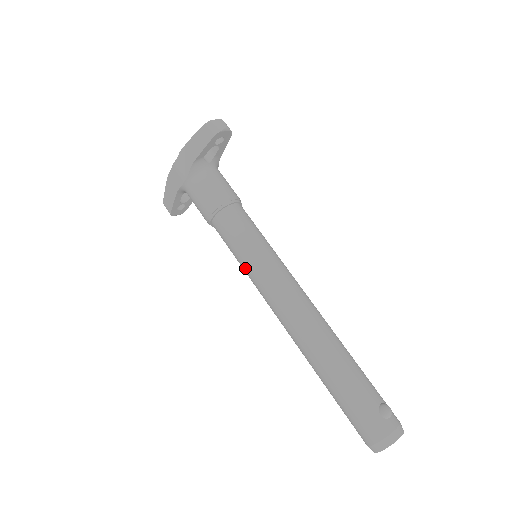
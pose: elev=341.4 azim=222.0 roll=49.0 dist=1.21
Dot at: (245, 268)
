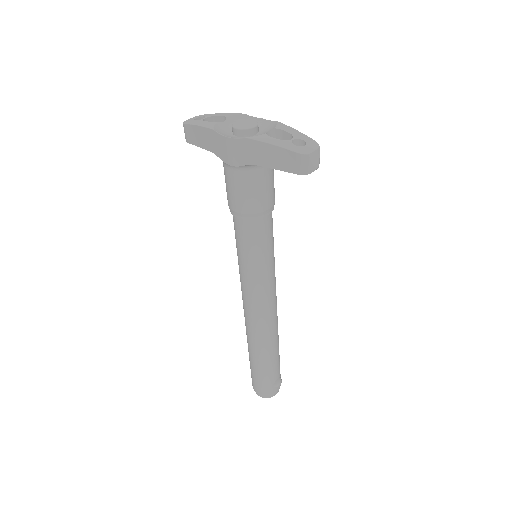
Dot at: (241, 268)
